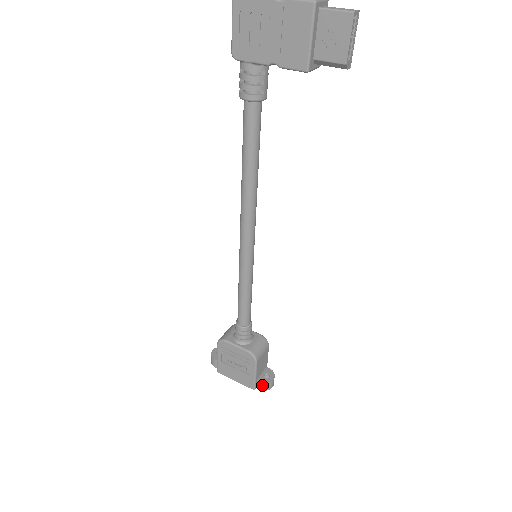
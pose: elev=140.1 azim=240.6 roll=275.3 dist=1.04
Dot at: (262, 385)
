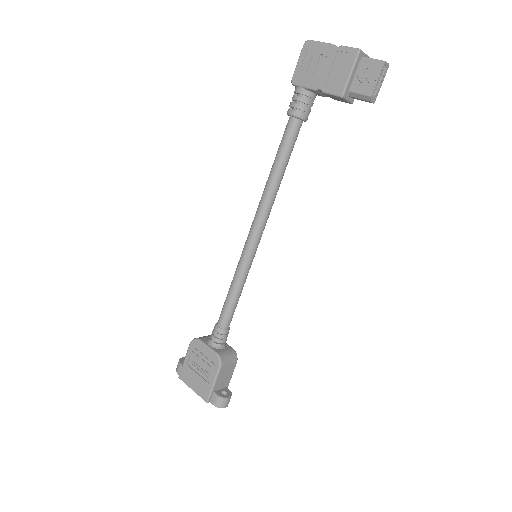
Dot at: (216, 399)
